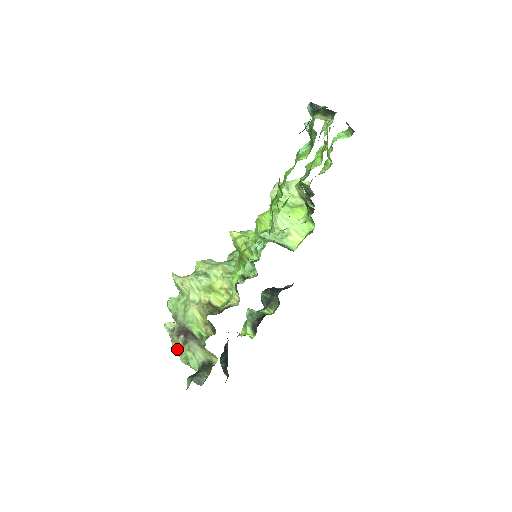
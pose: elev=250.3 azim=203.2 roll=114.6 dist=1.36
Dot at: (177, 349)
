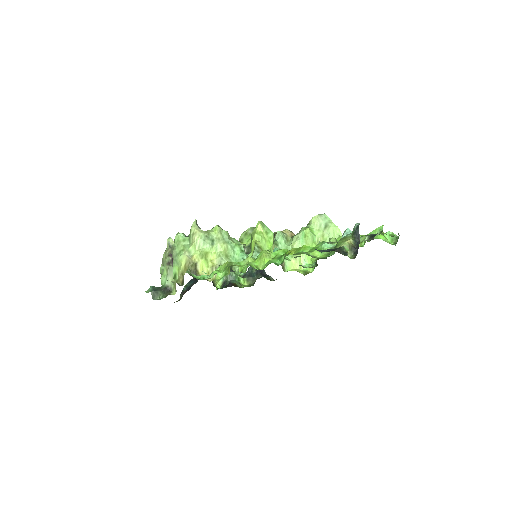
Dot at: (163, 260)
